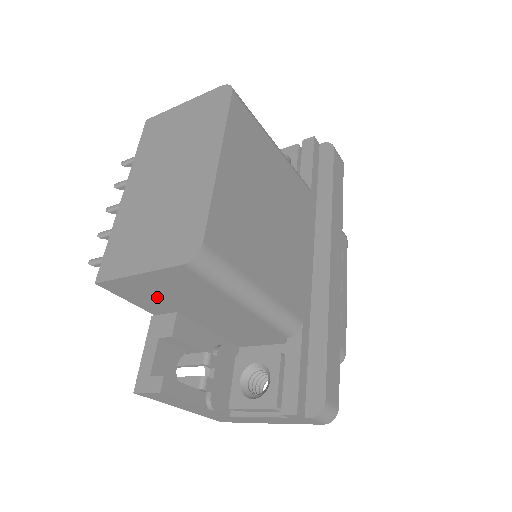
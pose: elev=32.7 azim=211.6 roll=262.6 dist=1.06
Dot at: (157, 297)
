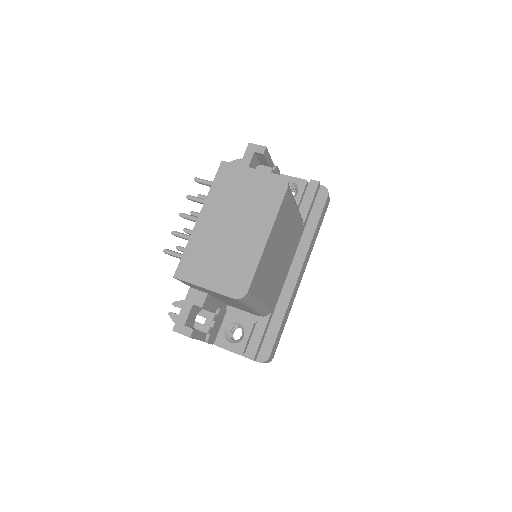
Dot at: (203, 290)
